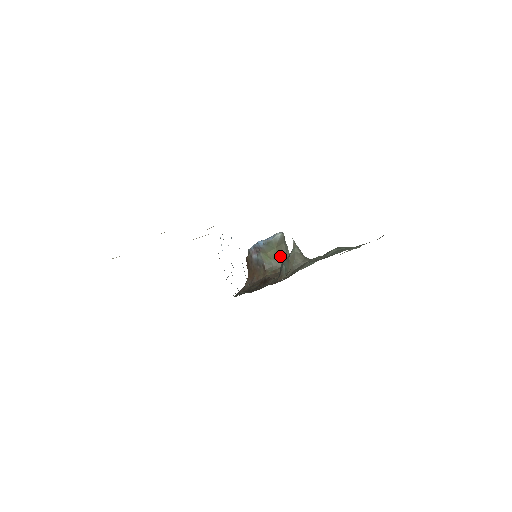
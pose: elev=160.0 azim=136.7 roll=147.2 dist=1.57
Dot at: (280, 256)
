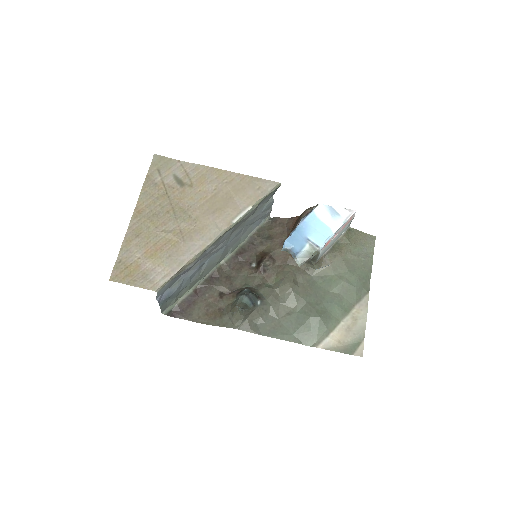
Dot at: occluded
